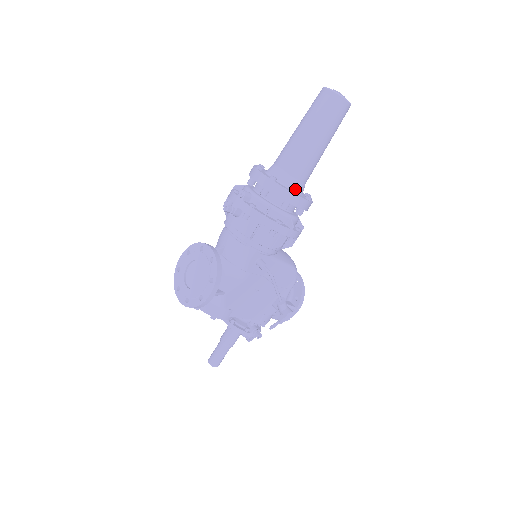
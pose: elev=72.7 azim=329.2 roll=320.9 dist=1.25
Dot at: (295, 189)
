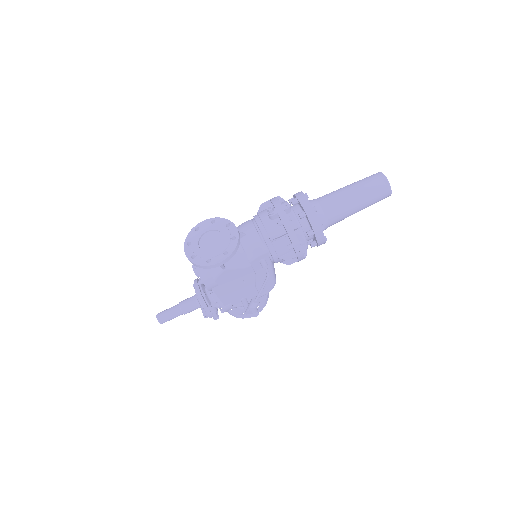
Dot at: occluded
